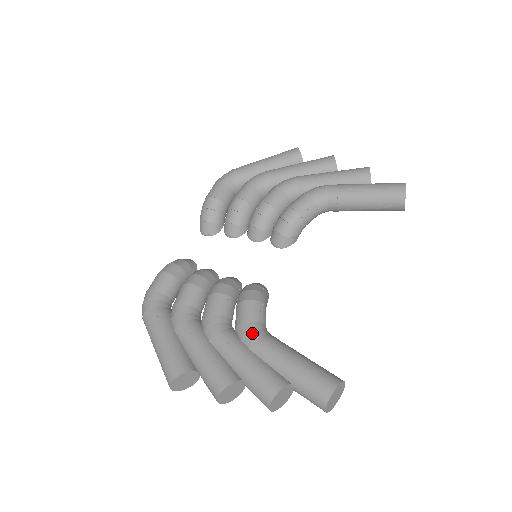
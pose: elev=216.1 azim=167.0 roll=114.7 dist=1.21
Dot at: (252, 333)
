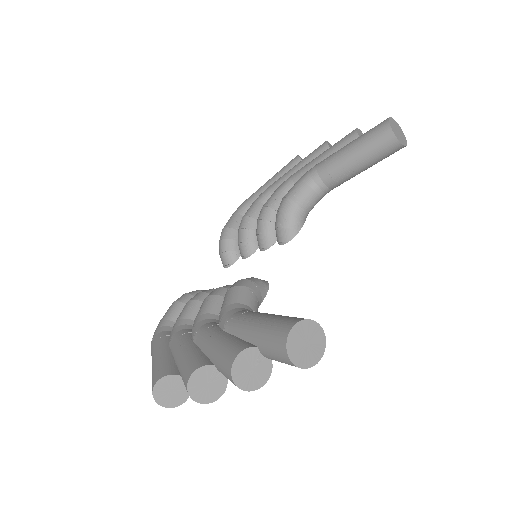
Dot at: (226, 313)
